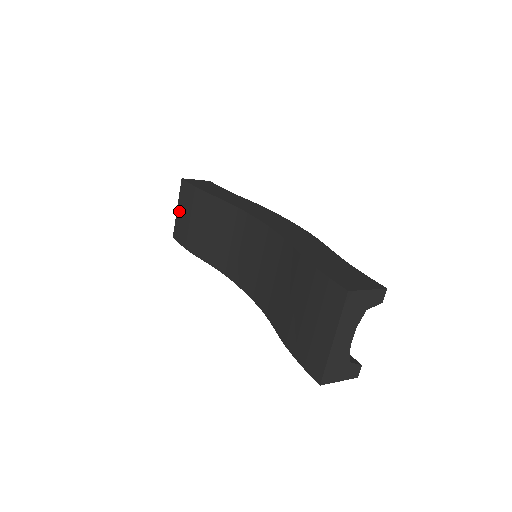
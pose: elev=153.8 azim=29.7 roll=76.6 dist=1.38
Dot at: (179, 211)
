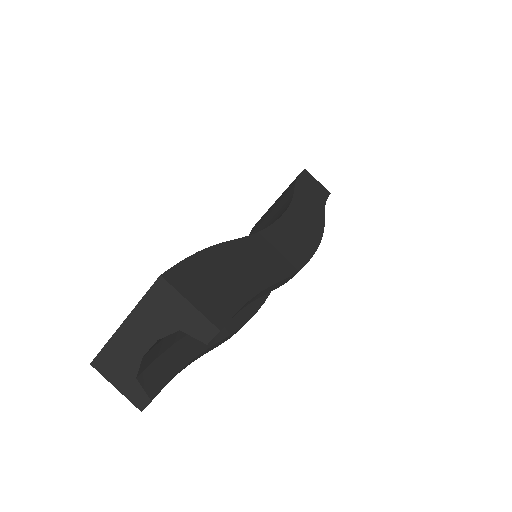
Dot at: occluded
